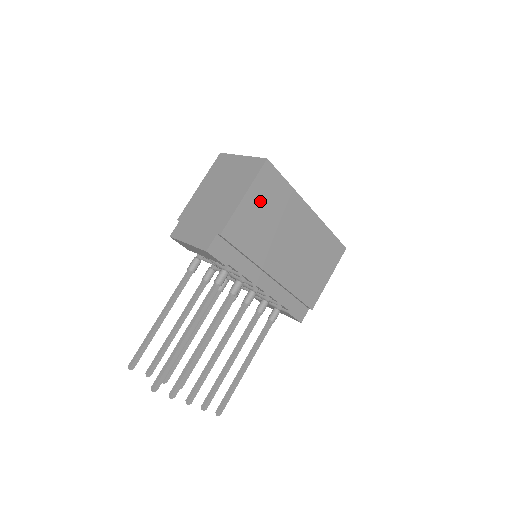
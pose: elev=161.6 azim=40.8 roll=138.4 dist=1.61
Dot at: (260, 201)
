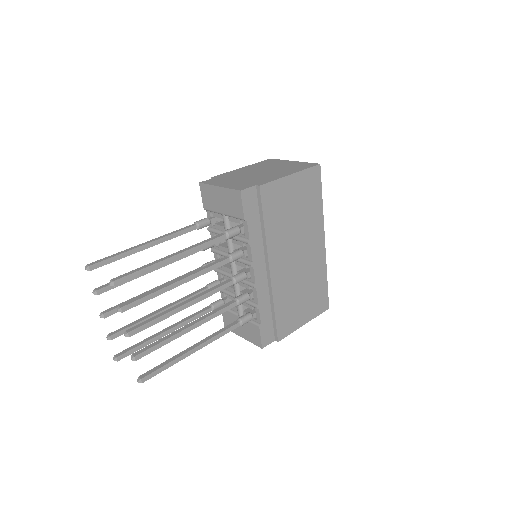
Dot at: (298, 192)
